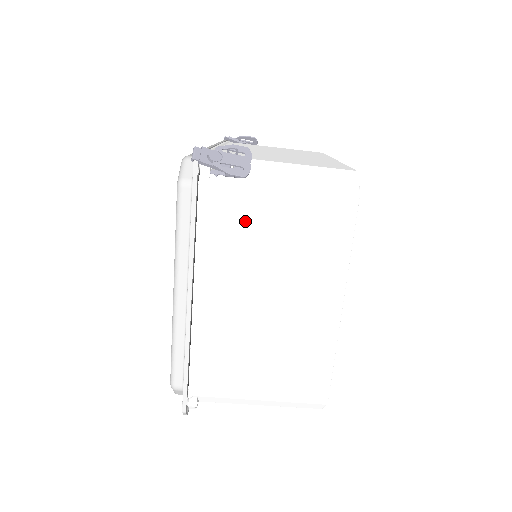
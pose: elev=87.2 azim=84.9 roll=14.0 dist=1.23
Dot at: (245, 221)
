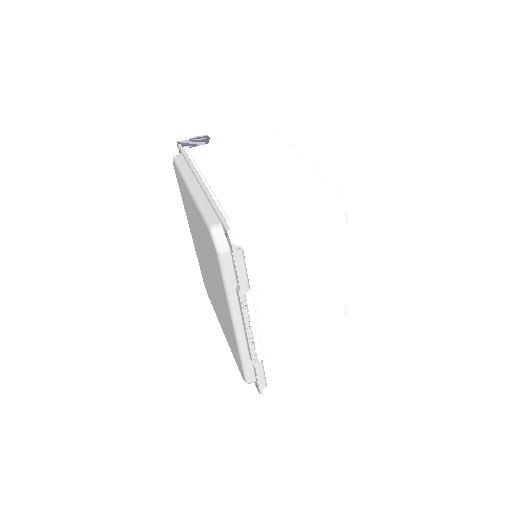
Dot at: (218, 151)
